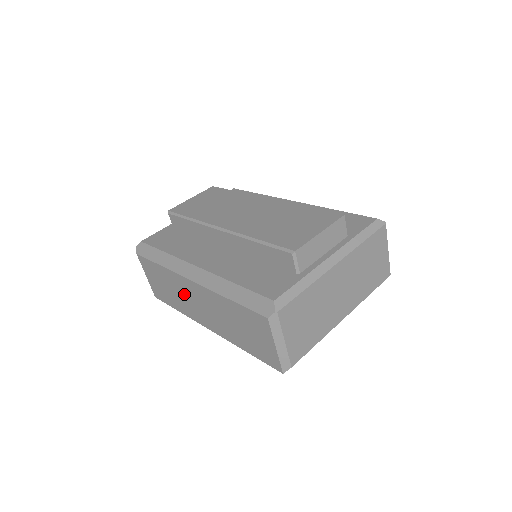
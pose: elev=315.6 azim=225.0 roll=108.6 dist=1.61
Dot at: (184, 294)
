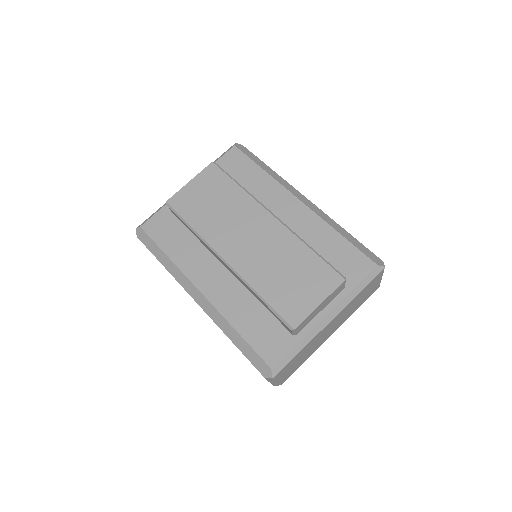
Dot at: occluded
